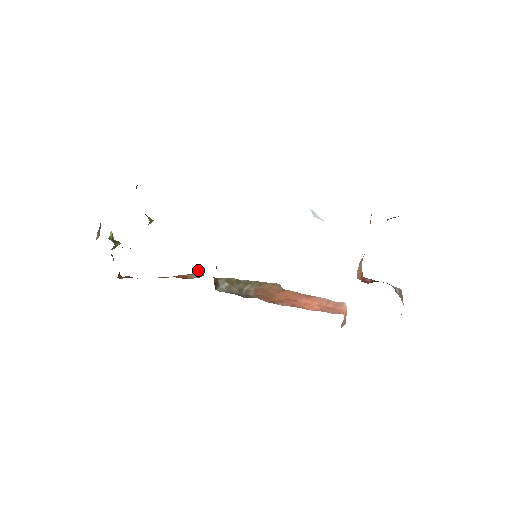
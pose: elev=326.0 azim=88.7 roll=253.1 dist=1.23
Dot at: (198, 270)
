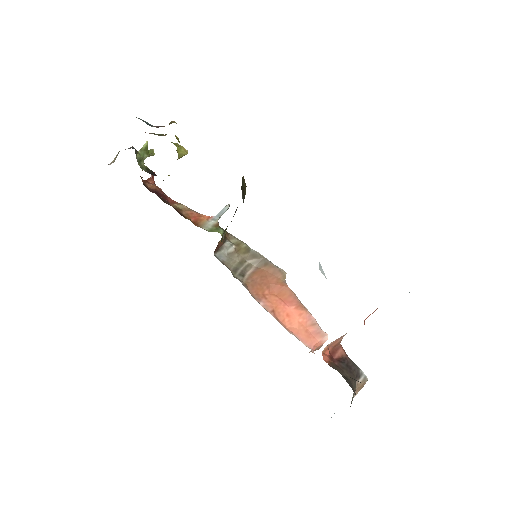
Dot at: (219, 215)
